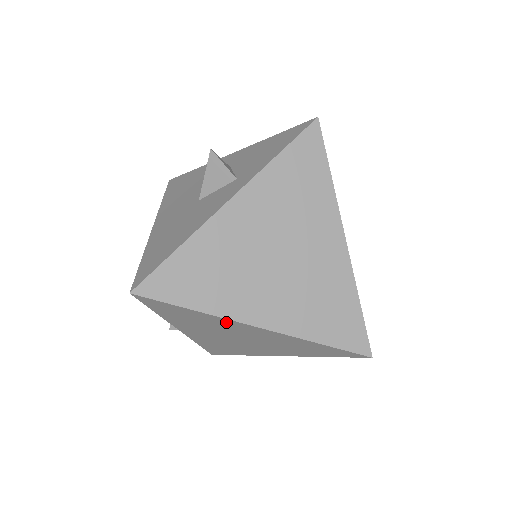
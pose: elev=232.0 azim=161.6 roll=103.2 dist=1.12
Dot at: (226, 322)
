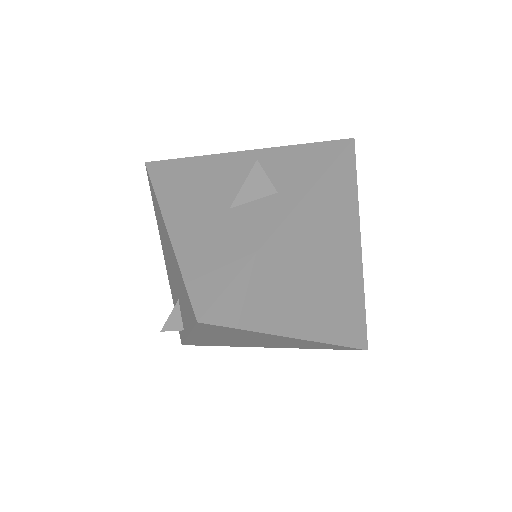
Dot at: (268, 336)
